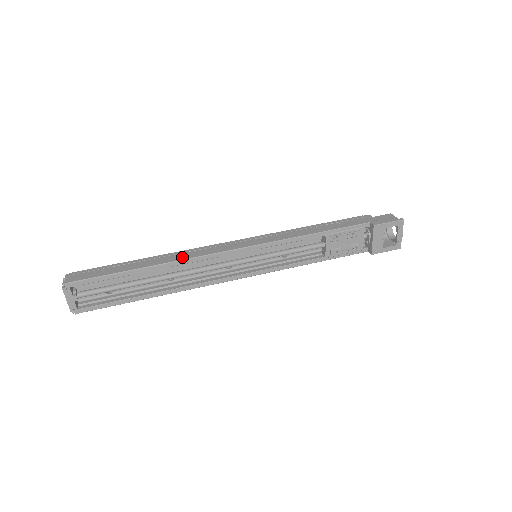
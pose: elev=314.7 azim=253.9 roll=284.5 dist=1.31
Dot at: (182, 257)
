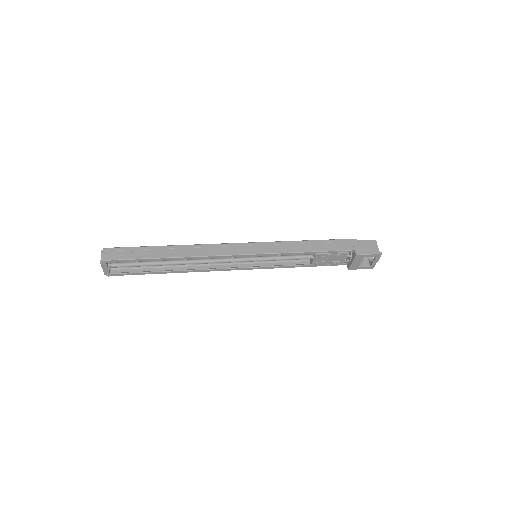
Dot at: (197, 253)
